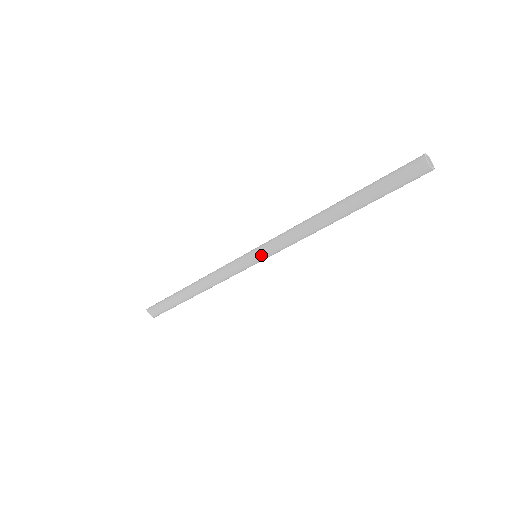
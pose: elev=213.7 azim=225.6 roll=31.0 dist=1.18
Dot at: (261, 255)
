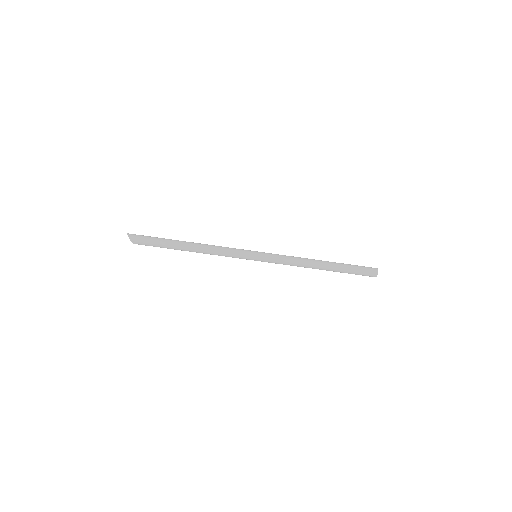
Dot at: (263, 260)
